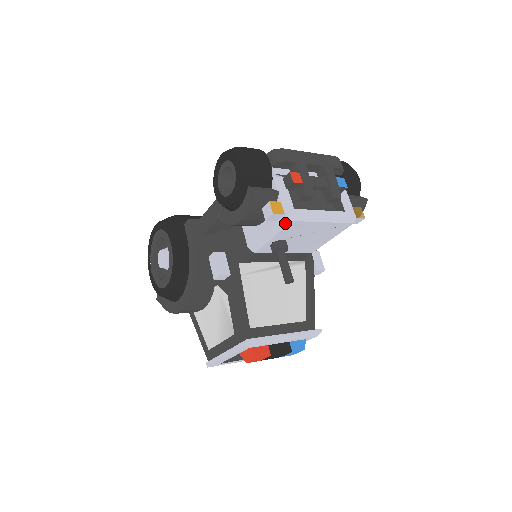
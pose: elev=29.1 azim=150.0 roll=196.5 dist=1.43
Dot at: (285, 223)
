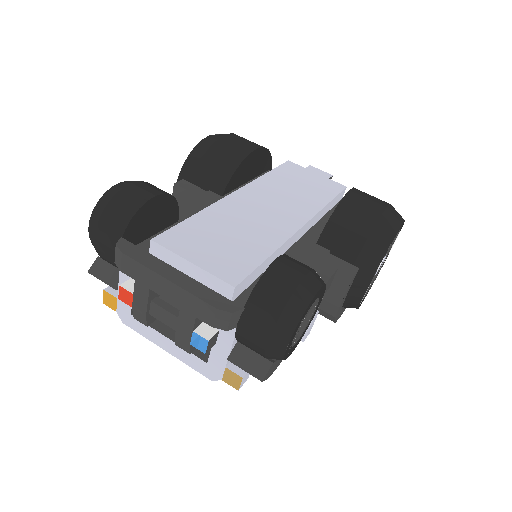
Dot at: occluded
